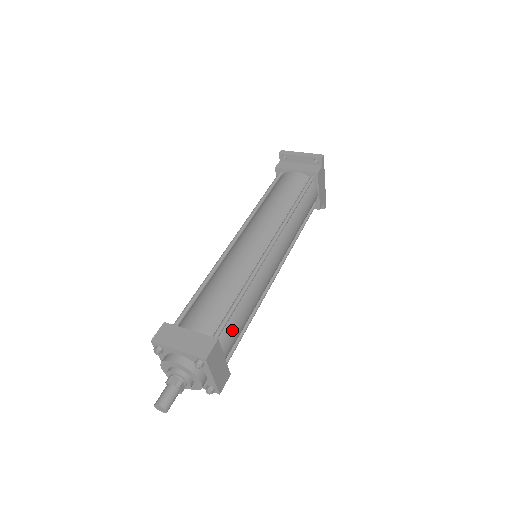
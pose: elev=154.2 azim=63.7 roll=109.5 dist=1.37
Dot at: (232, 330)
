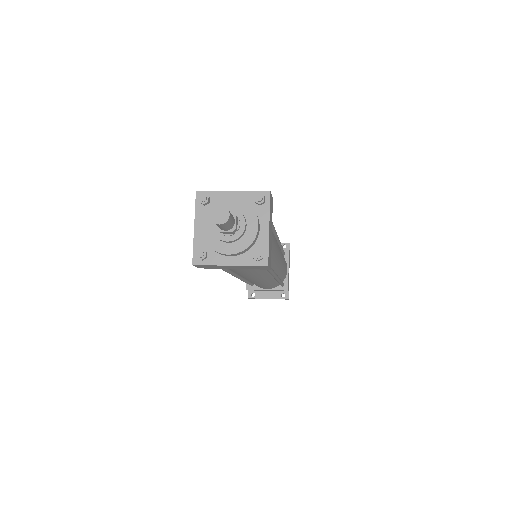
Dot at: occluded
